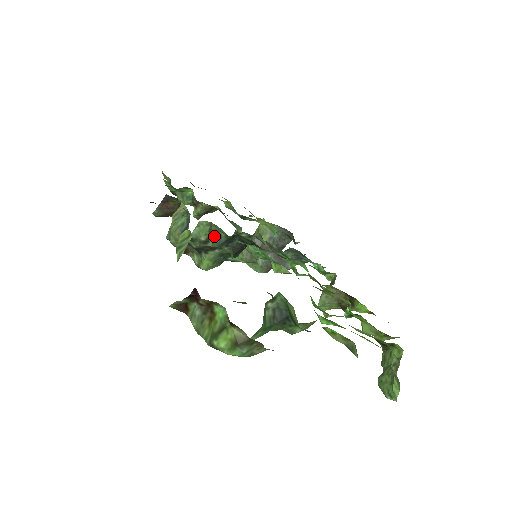
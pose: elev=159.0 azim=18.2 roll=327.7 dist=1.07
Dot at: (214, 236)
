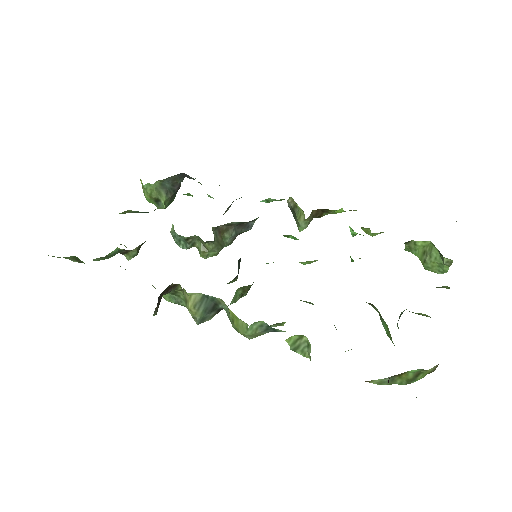
Dot at: (248, 290)
